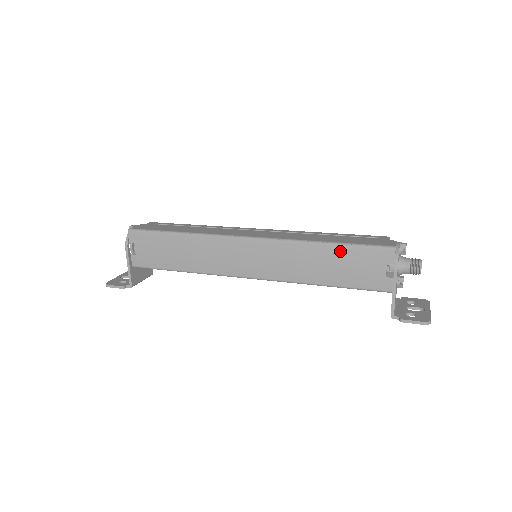
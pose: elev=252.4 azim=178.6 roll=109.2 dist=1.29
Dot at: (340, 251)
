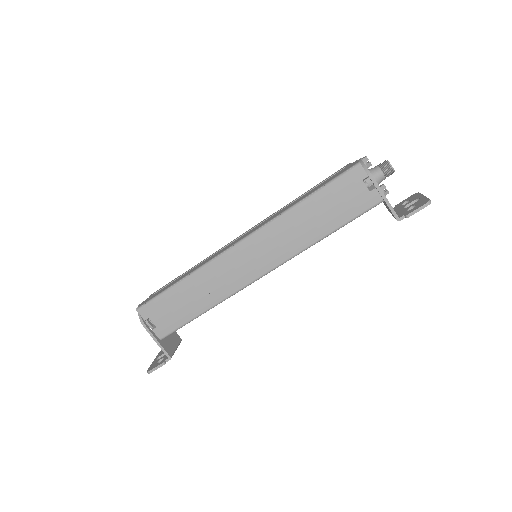
Dot at: (319, 198)
